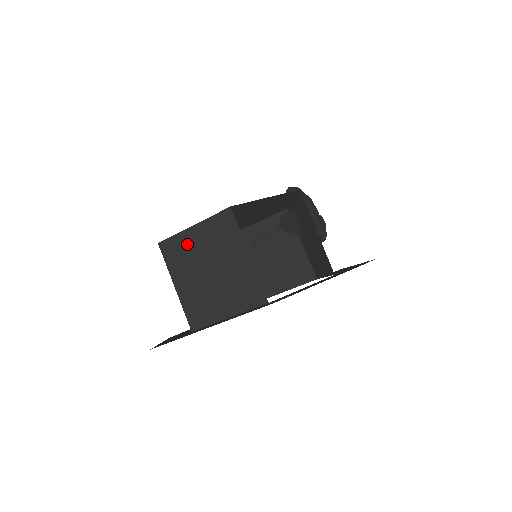
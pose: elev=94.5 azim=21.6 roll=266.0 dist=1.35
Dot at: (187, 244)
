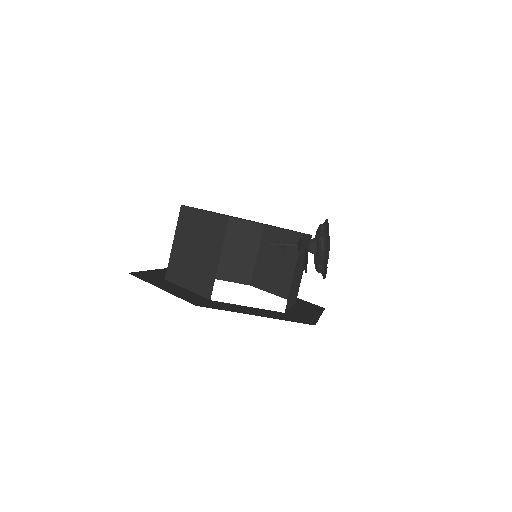
Dot at: (194, 220)
